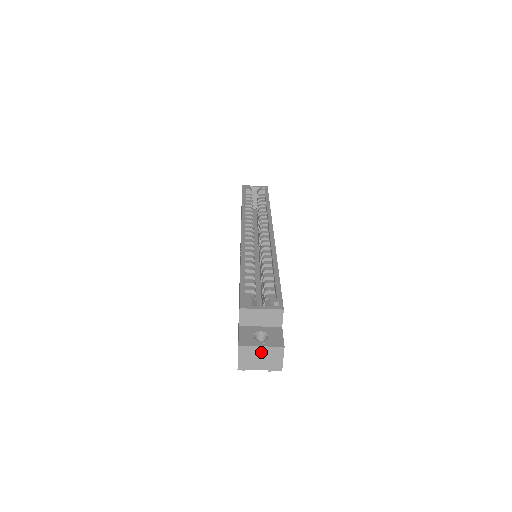
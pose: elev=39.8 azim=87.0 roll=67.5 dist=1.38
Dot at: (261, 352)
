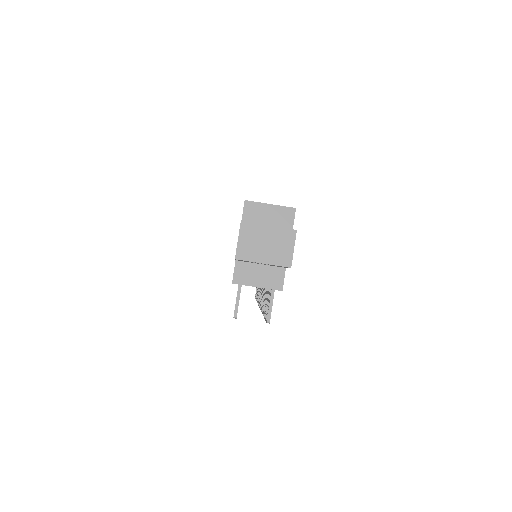
Dot at: (267, 235)
